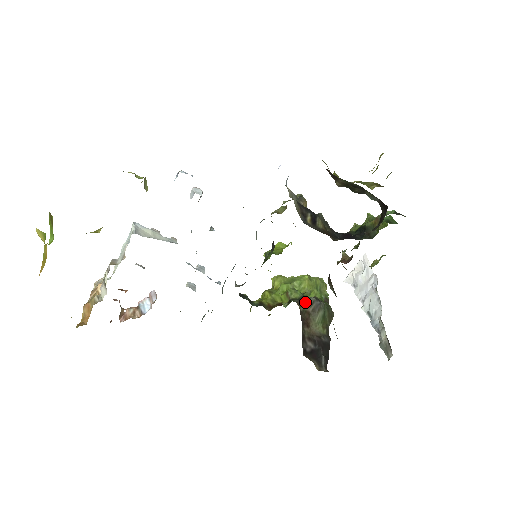
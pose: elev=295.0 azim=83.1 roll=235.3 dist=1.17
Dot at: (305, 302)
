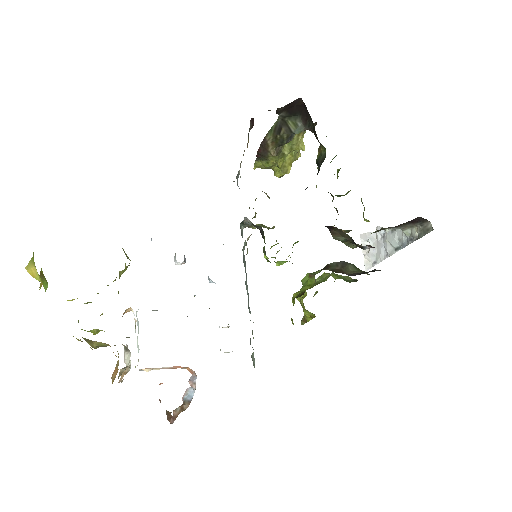
Dot at: (329, 266)
